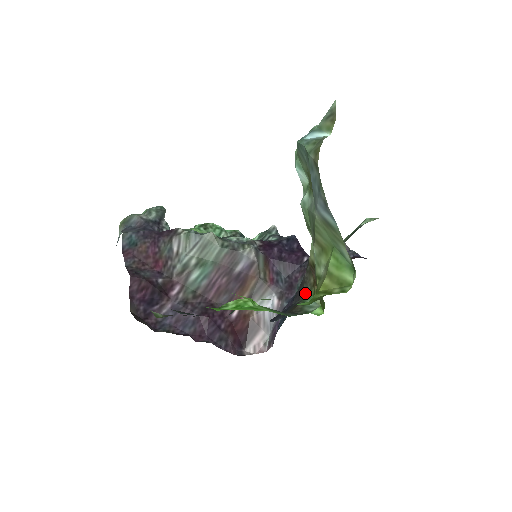
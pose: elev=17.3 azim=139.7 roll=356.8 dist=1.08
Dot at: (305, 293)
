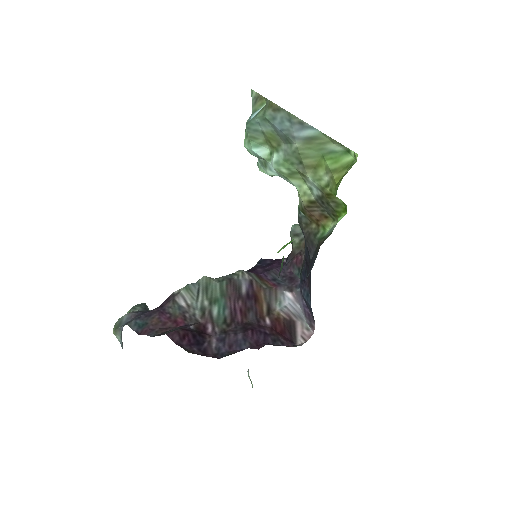
Dot at: (316, 236)
